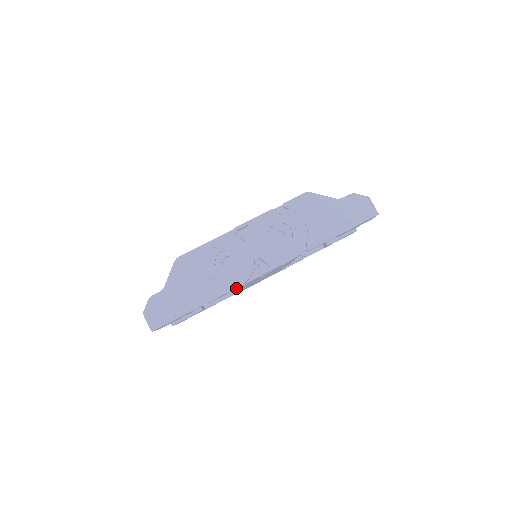
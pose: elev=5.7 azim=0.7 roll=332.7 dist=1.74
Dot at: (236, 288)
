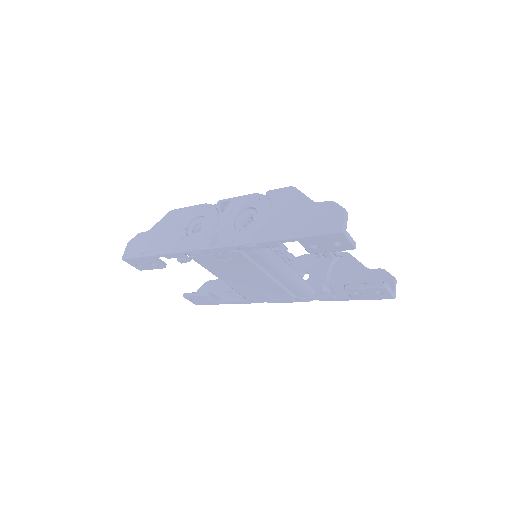
Dot at: (191, 255)
